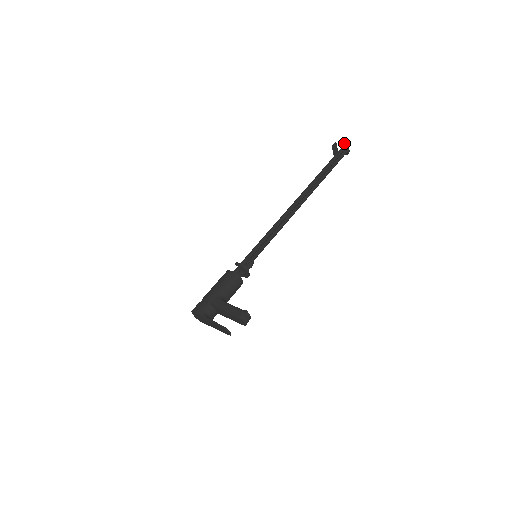
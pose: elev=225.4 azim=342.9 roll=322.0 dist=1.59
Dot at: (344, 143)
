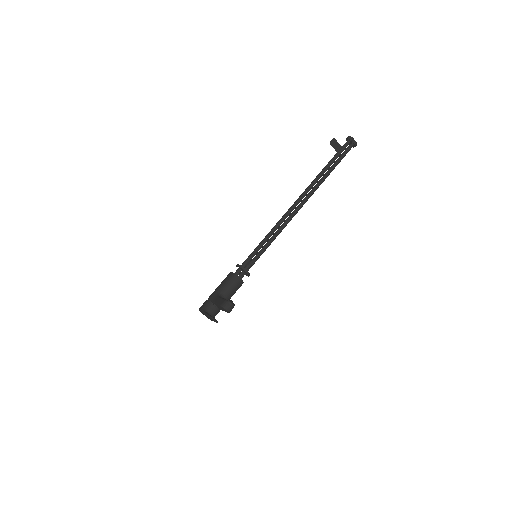
Dot at: (348, 137)
